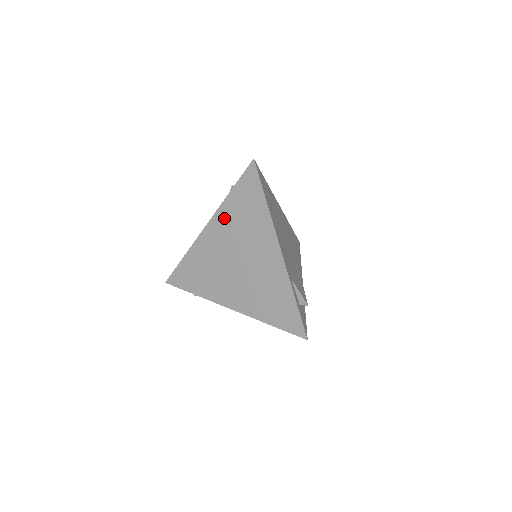
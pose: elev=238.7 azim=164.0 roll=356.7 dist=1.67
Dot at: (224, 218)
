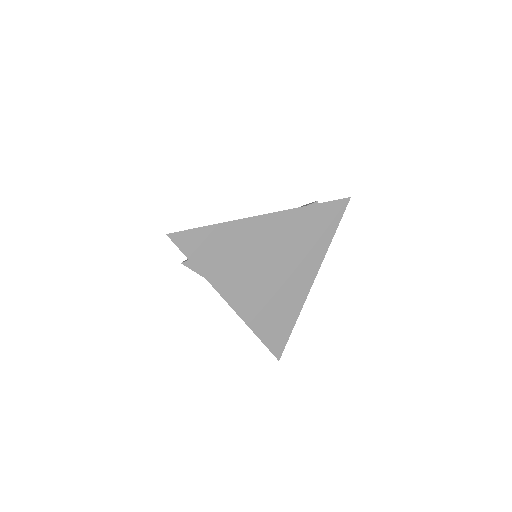
Dot at: (289, 222)
